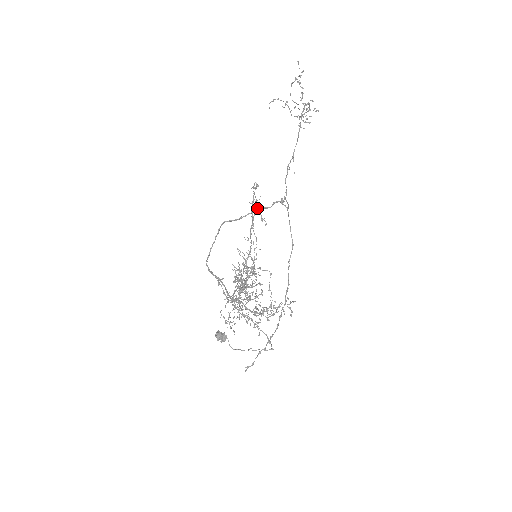
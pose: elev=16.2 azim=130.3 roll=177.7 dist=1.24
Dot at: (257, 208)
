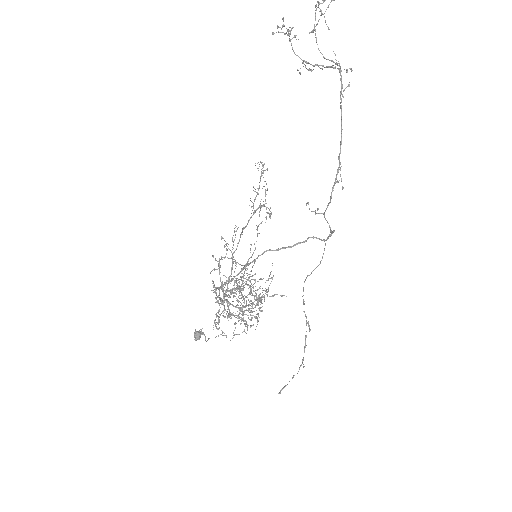
Dot at: occluded
